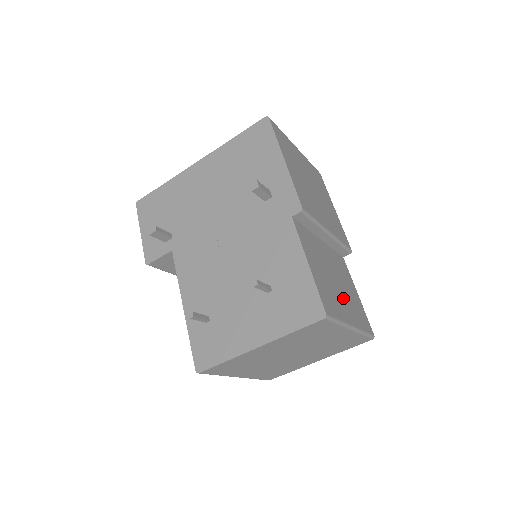
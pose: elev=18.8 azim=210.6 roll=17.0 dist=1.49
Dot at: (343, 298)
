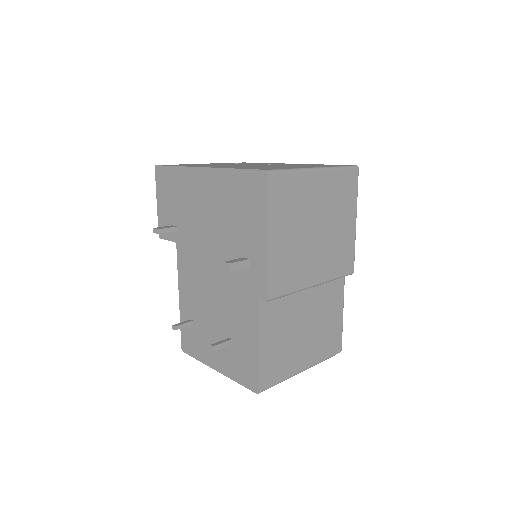
Dot at: (305, 344)
